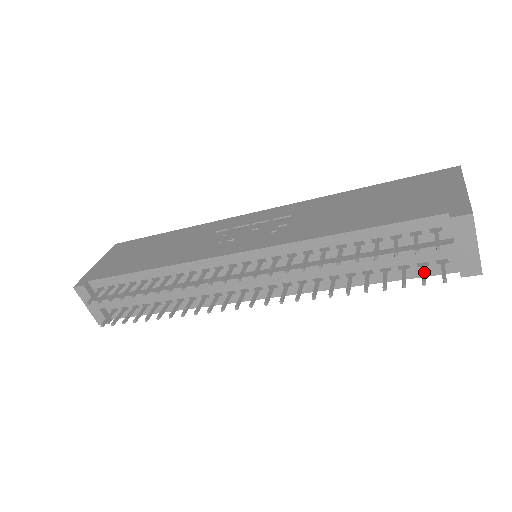
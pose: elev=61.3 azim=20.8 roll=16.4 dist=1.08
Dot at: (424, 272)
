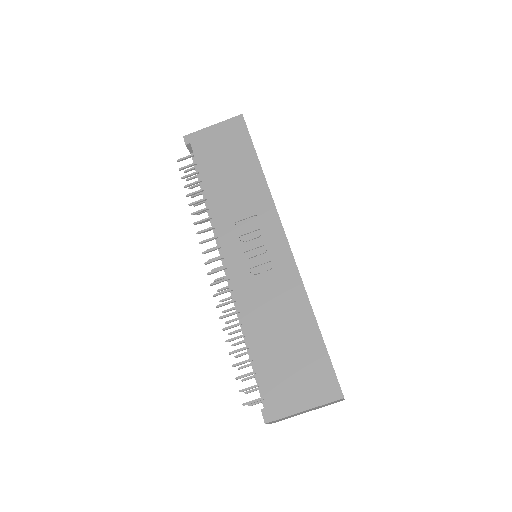
Dot at: (256, 390)
